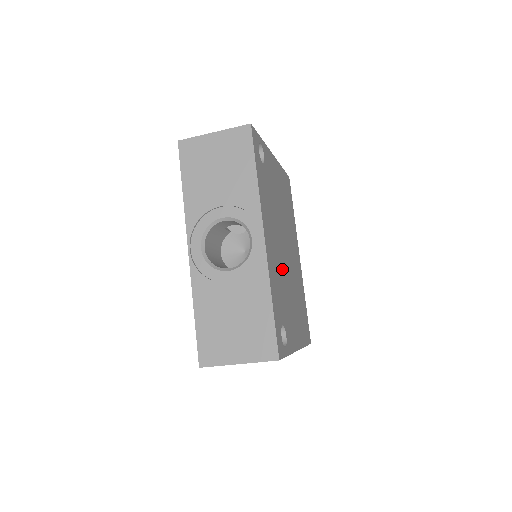
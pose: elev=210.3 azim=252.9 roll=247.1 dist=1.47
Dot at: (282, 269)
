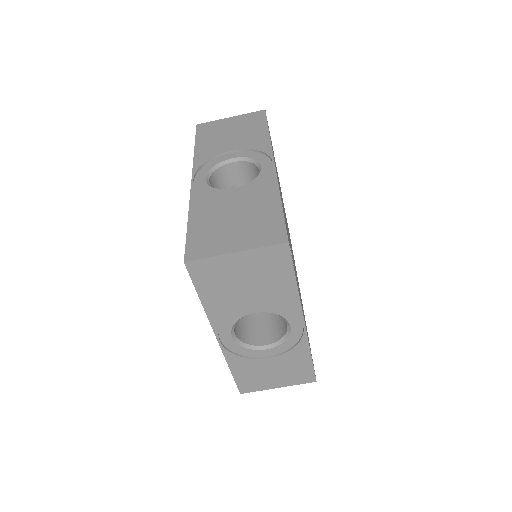
Dot at: occluded
